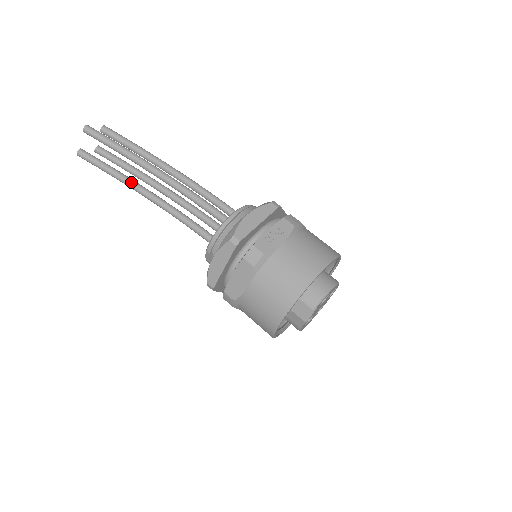
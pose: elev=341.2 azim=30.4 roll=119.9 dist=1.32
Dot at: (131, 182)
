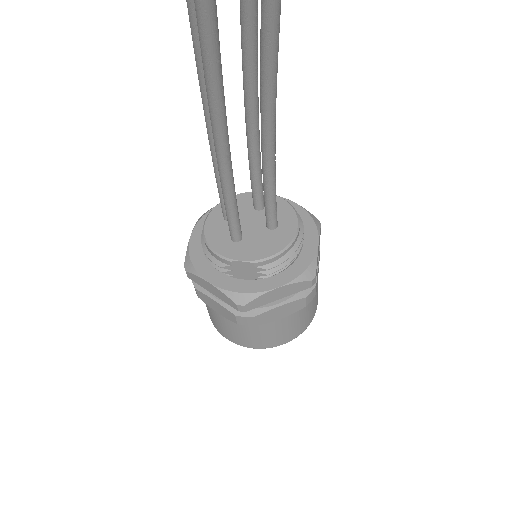
Dot at: (225, 113)
